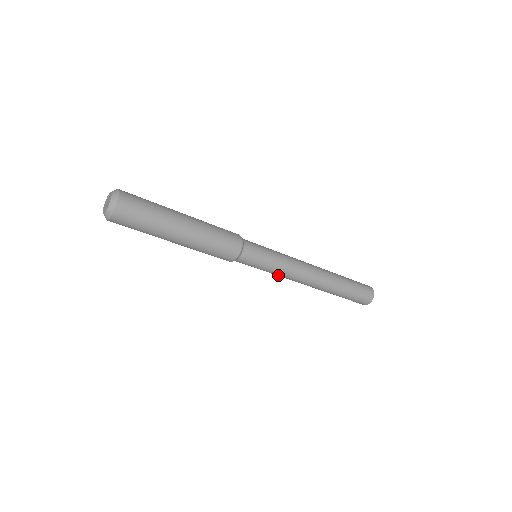
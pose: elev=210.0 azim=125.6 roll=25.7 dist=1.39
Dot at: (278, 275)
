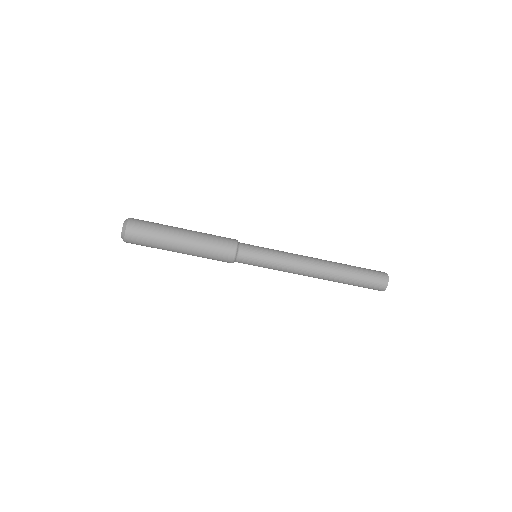
Dot at: (283, 263)
